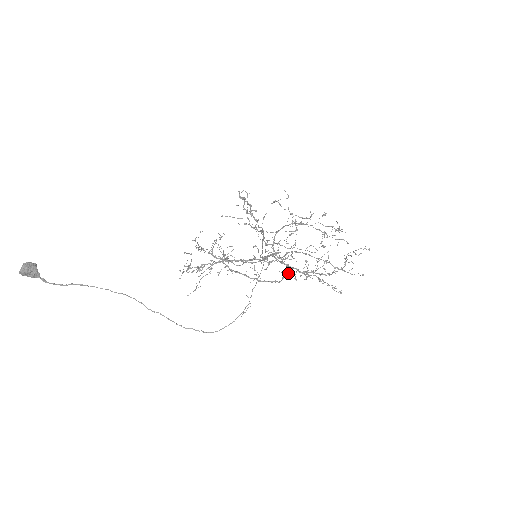
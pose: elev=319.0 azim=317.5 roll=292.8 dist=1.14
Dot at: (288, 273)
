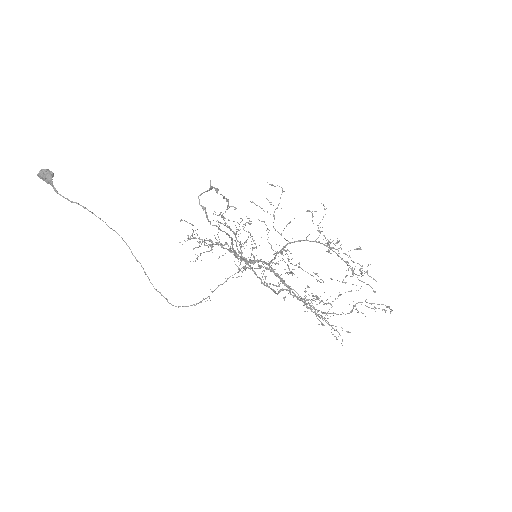
Dot at: (286, 289)
